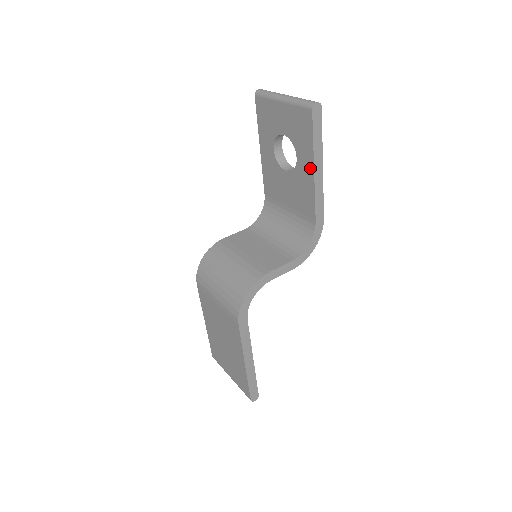
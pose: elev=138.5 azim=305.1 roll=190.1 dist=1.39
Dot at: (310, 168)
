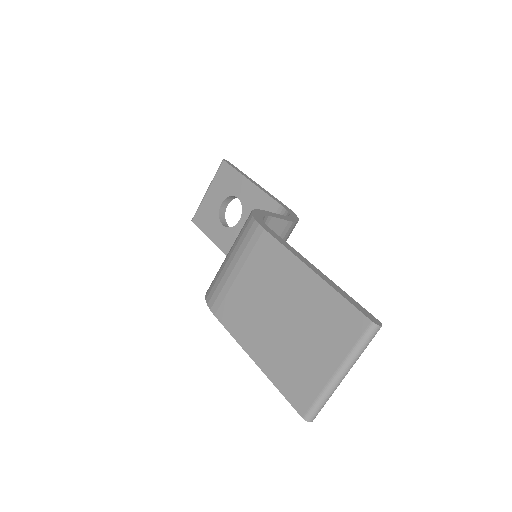
Dot at: (248, 185)
